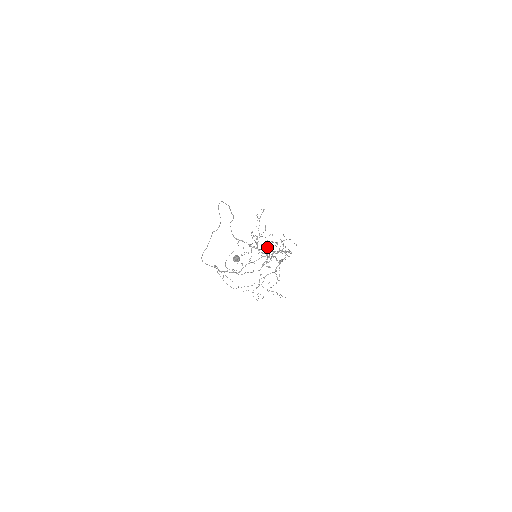
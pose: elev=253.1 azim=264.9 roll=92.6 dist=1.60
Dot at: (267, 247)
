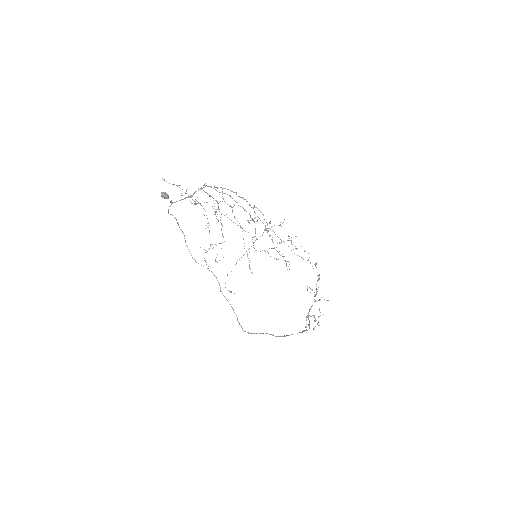
Dot at: occluded
